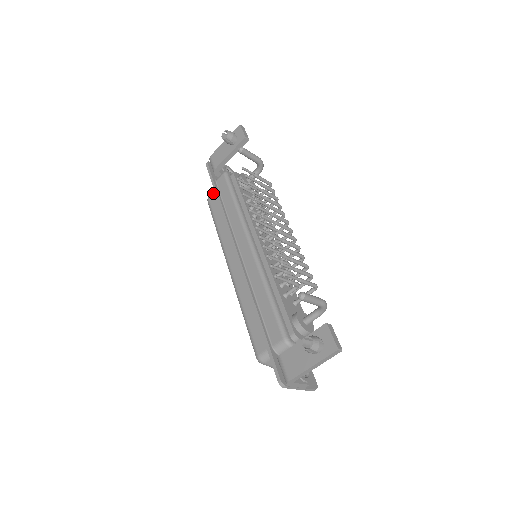
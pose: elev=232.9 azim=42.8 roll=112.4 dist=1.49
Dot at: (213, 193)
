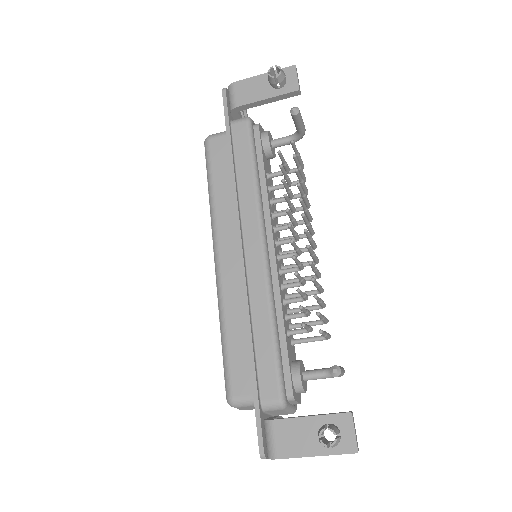
Dot at: (219, 137)
